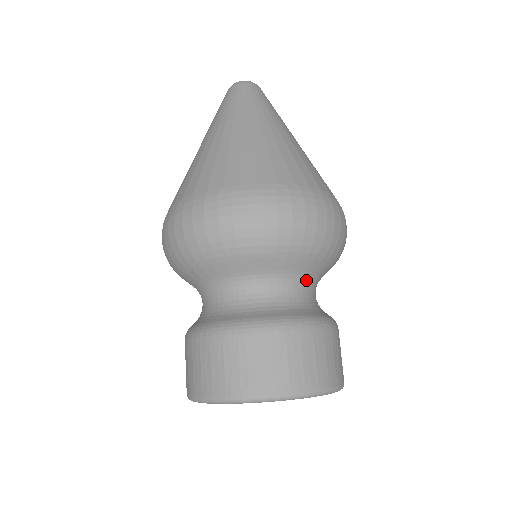
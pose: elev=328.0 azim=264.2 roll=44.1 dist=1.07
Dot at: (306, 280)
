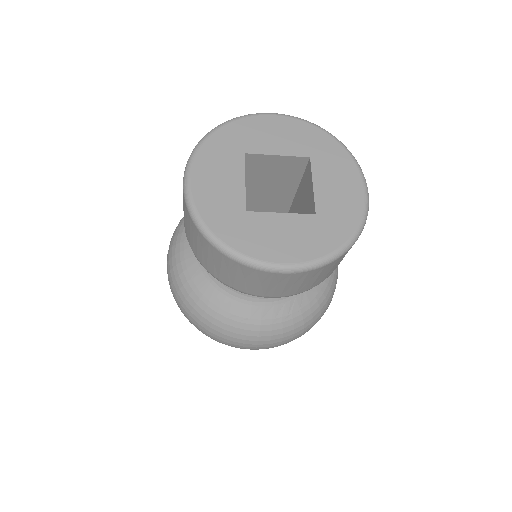
Dot at: occluded
